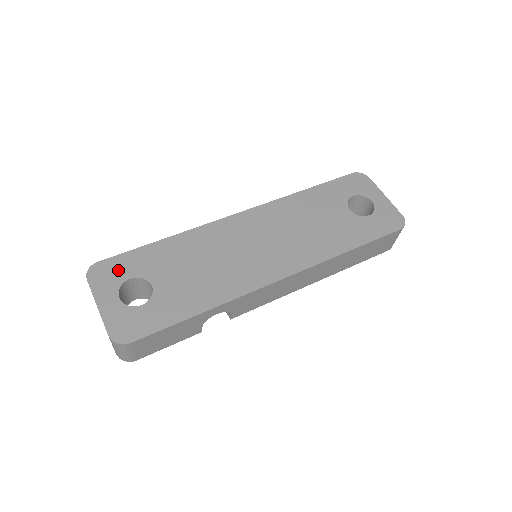
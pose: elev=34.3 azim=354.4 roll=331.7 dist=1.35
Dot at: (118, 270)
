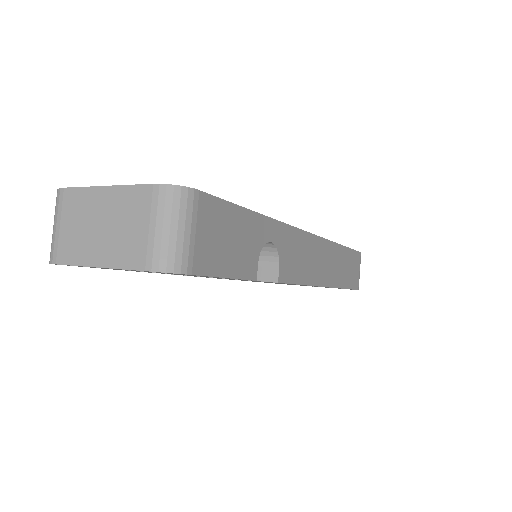
Dot at: occluded
